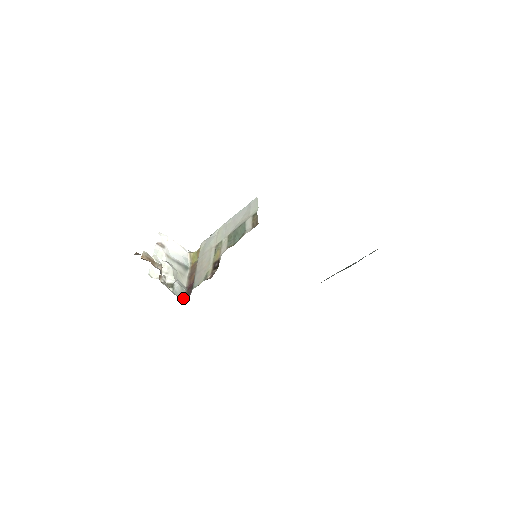
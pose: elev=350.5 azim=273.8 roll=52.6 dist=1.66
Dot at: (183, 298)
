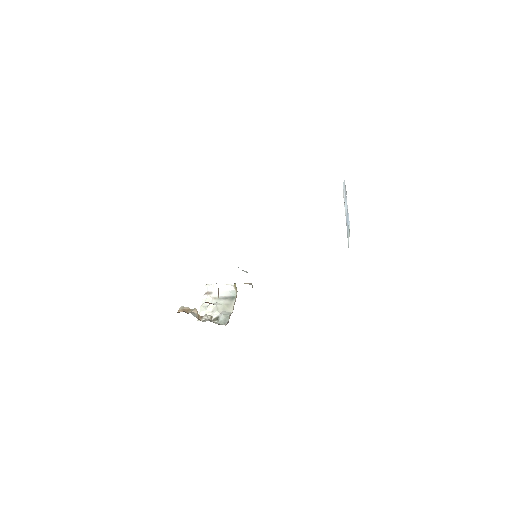
Dot at: (227, 323)
